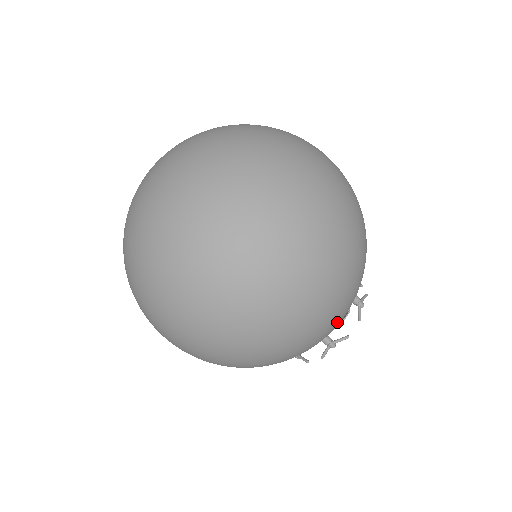
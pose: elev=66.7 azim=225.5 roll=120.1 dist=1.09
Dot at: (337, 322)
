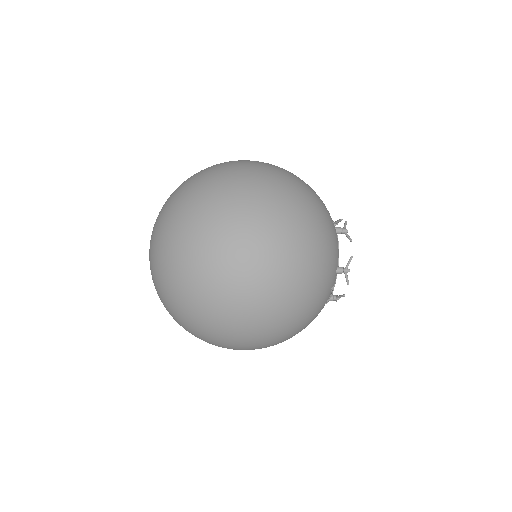
Dot at: (321, 309)
